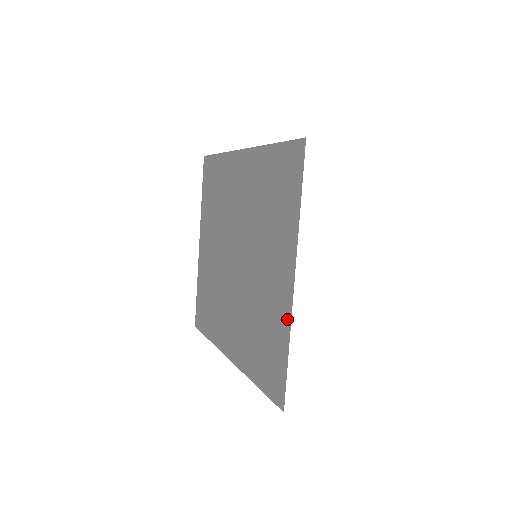
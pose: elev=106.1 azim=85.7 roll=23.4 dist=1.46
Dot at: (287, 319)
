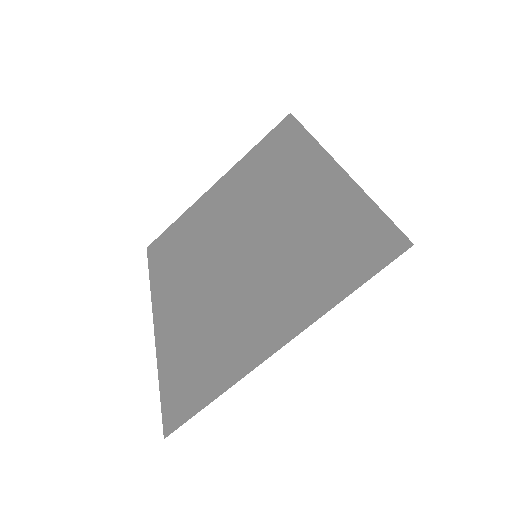
Dot at: (239, 371)
